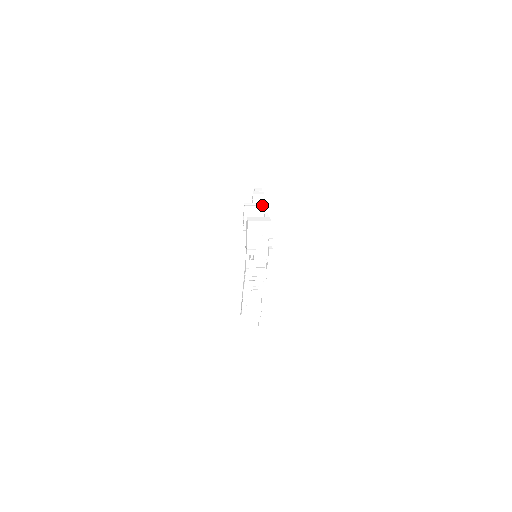
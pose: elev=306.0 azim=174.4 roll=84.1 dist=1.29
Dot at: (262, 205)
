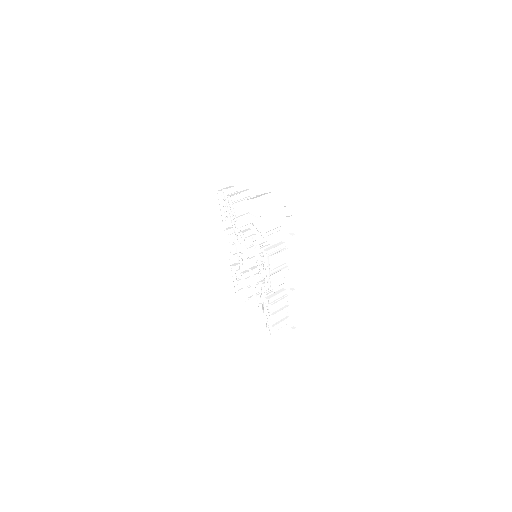
Dot at: (246, 191)
